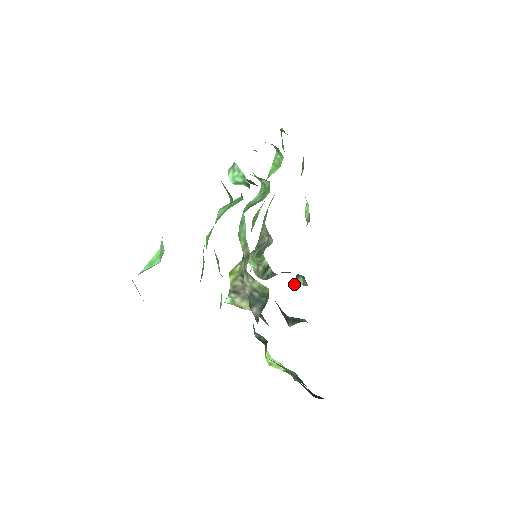
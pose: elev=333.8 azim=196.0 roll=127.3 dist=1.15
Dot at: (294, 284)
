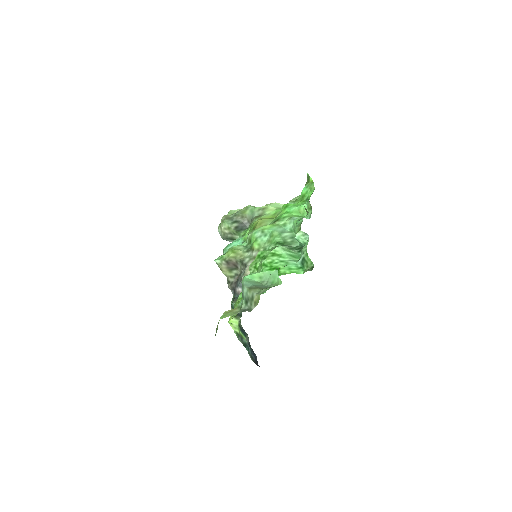
Dot at: (228, 244)
